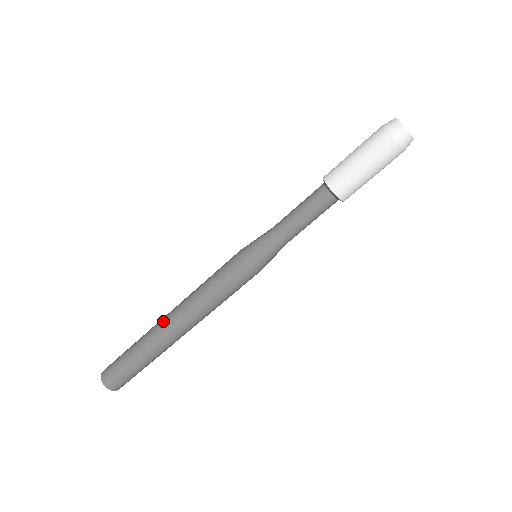
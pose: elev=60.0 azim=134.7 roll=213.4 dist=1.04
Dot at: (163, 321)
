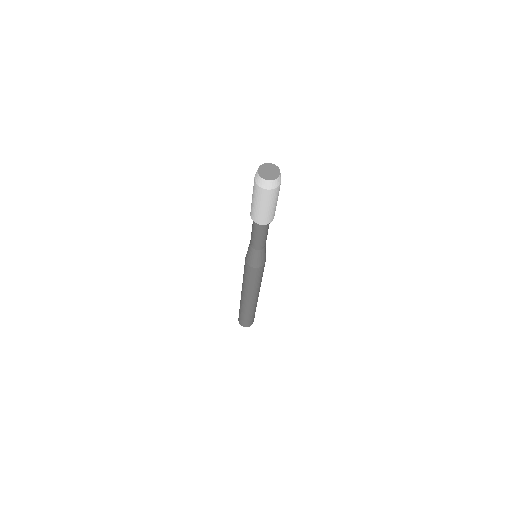
Dot at: occluded
